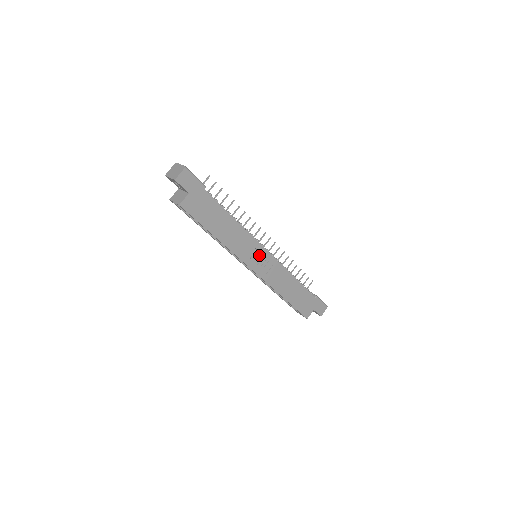
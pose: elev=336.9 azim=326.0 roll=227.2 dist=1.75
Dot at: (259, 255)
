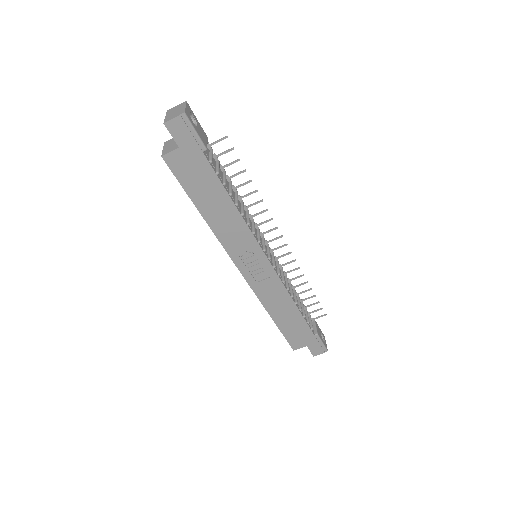
Dot at: (255, 258)
